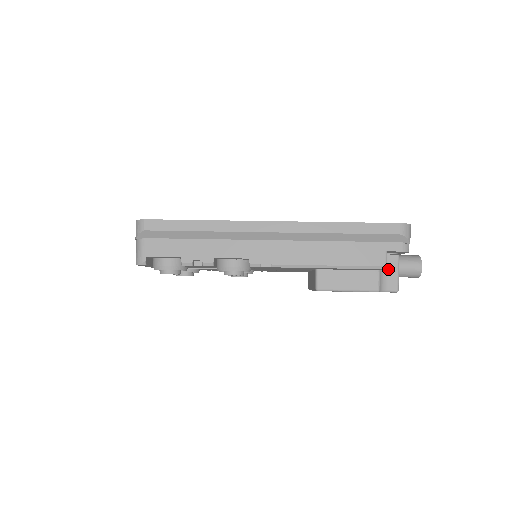
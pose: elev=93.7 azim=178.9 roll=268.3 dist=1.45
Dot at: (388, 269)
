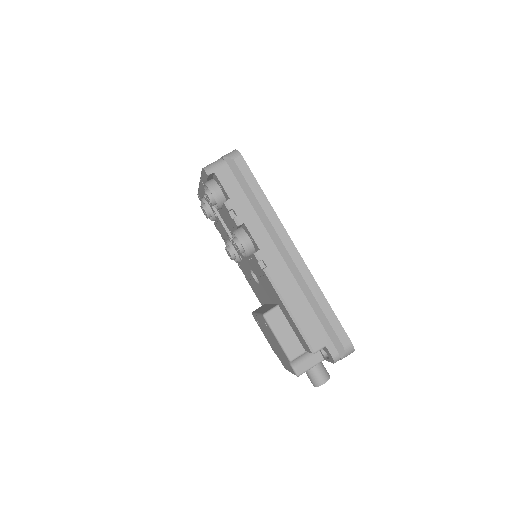
Dot at: (310, 358)
